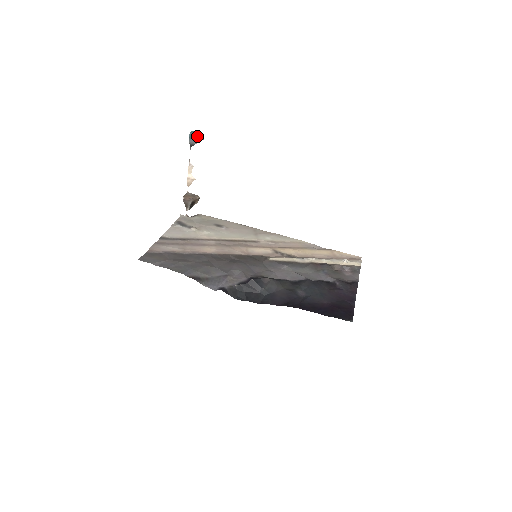
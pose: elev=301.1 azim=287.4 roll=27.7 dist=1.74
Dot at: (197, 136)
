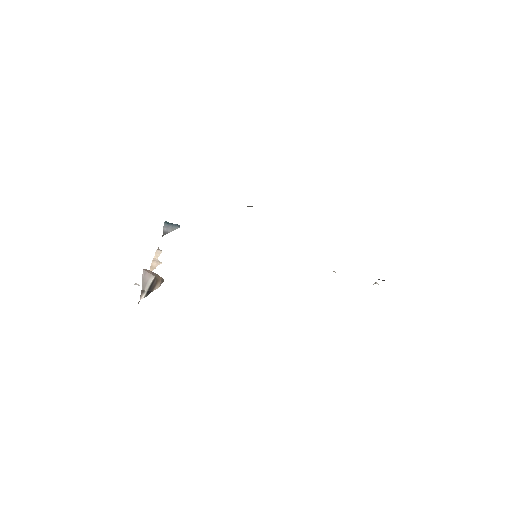
Dot at: (173, 224)
